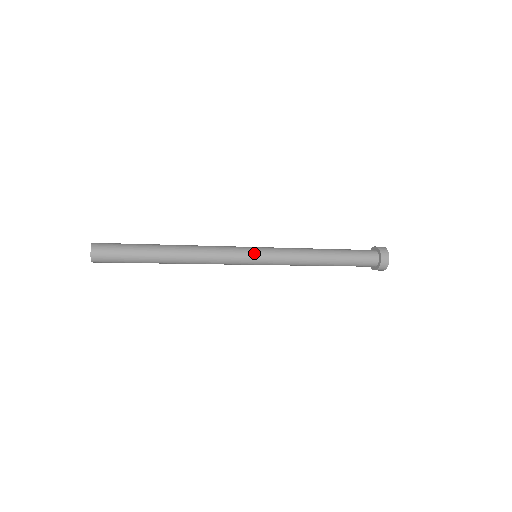
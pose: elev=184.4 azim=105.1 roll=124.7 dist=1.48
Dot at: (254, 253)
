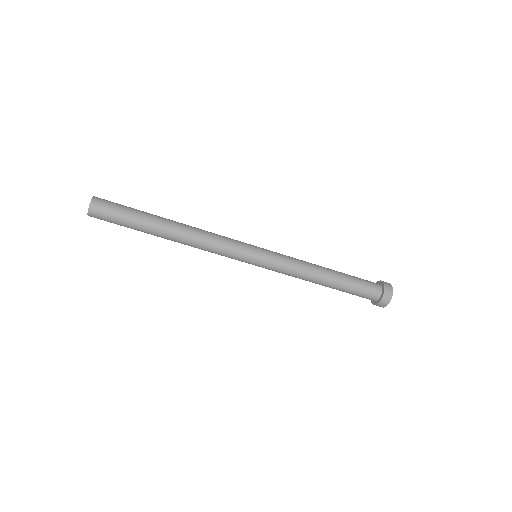
Dot at: (254, 252)
